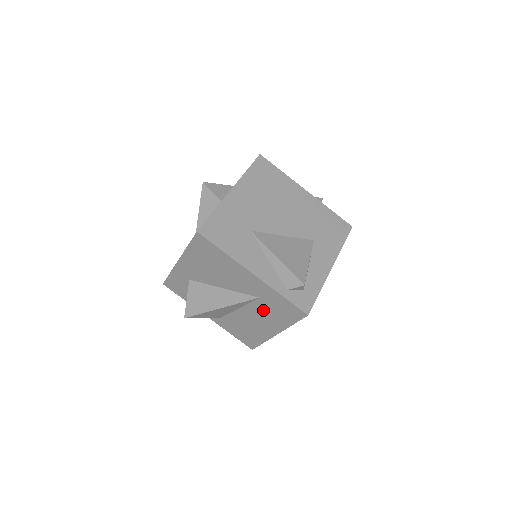
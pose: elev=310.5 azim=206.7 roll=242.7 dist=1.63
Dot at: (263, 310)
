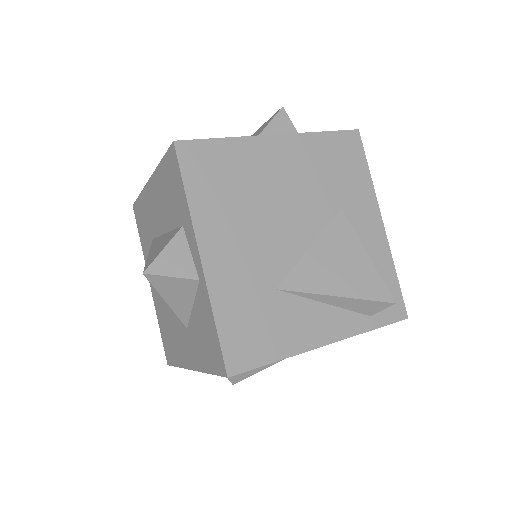
Dot at: occluded
